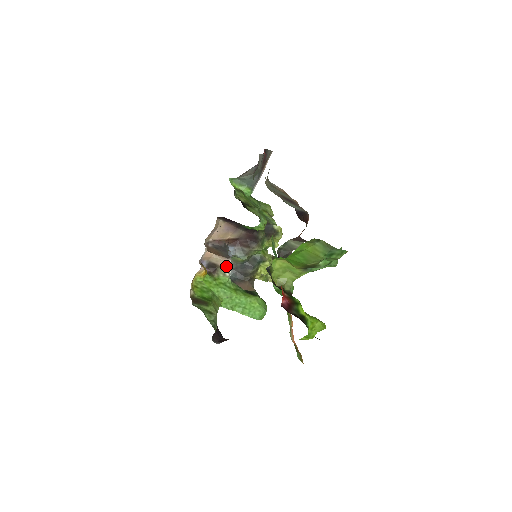
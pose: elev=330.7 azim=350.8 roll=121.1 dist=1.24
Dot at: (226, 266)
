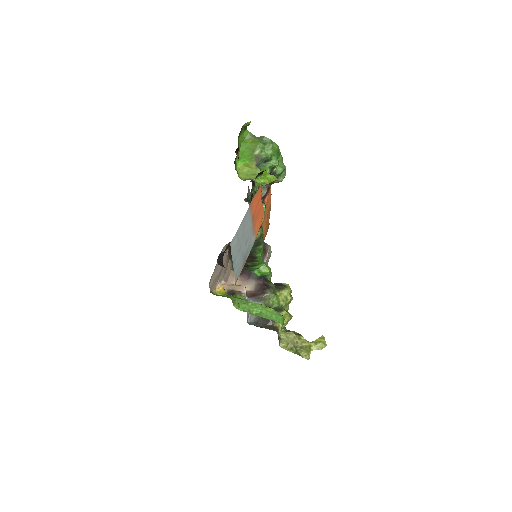
Dot at: (241, 290)
